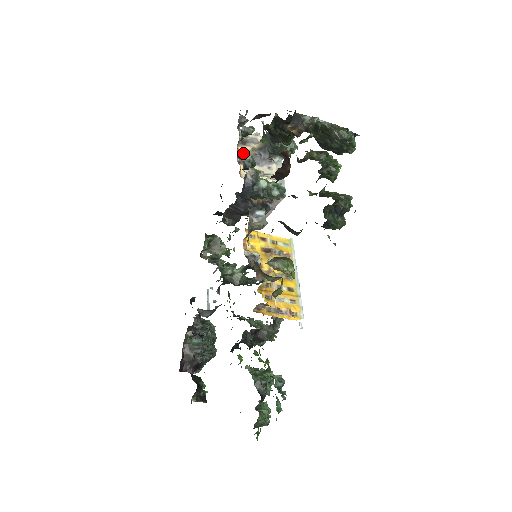
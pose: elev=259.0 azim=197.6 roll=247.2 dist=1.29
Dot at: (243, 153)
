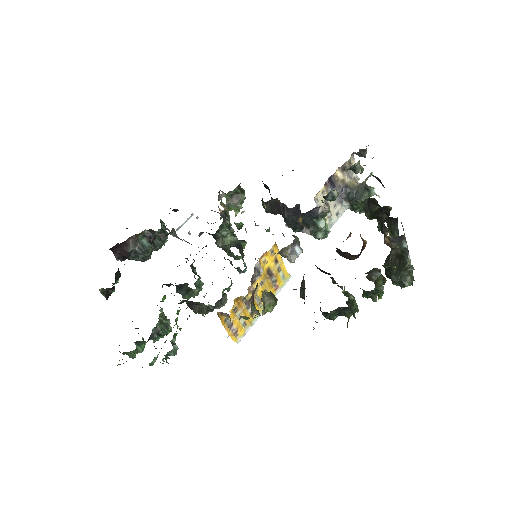
Dot at: (335, 178)
